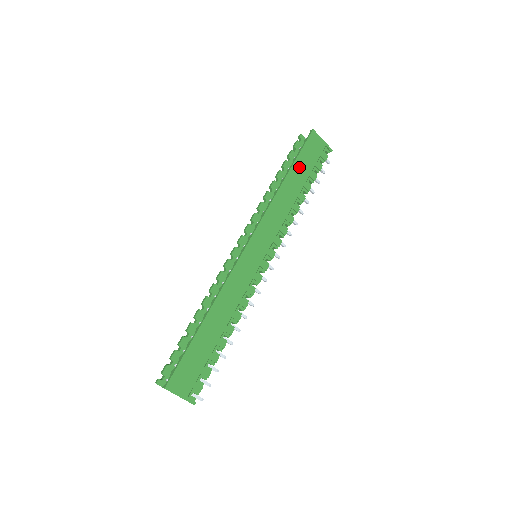
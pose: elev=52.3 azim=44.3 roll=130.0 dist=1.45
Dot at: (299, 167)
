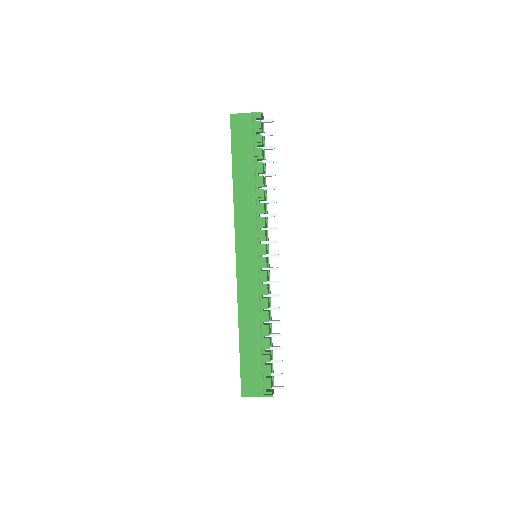
Dot at: (239, 159)
